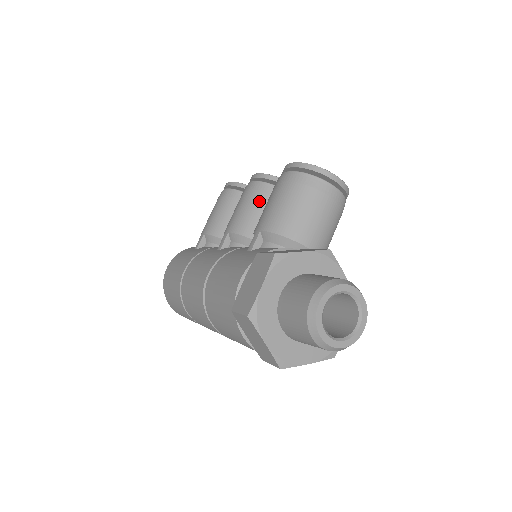
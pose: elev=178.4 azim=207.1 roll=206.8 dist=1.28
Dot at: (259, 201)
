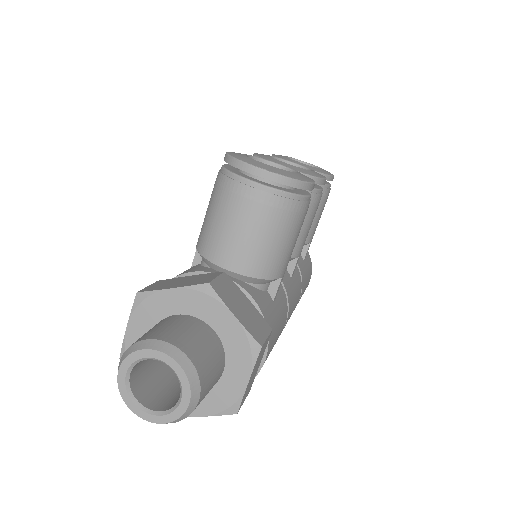
Dot at: occluded
